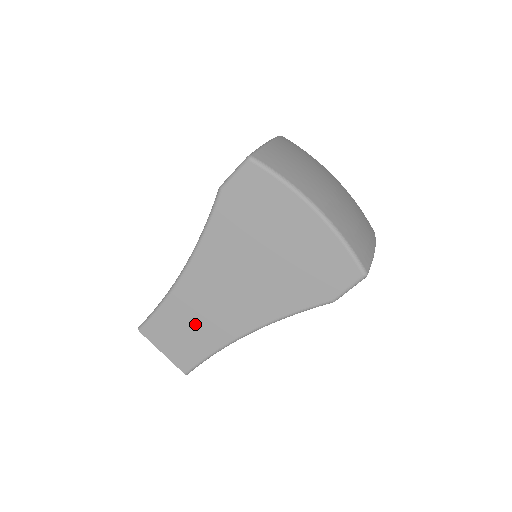
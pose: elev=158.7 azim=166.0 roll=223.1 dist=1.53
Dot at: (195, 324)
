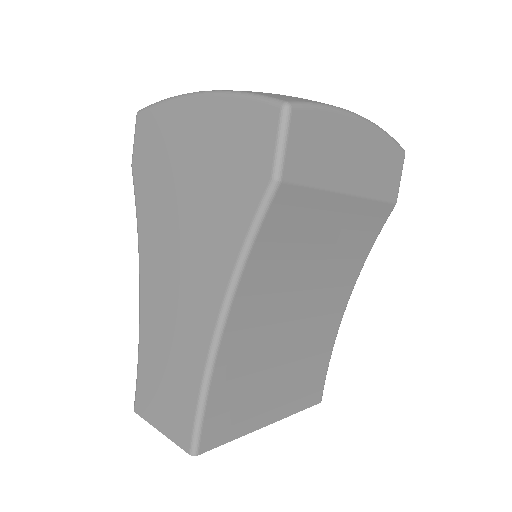
Dot at: (170, 354)
